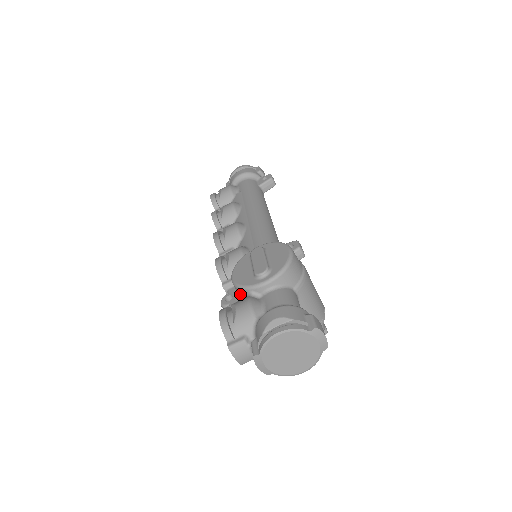
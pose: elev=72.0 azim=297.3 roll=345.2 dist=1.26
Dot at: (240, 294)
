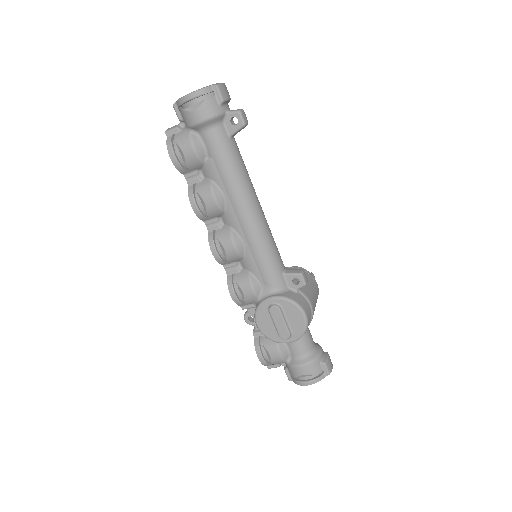
Dot at: occluded
